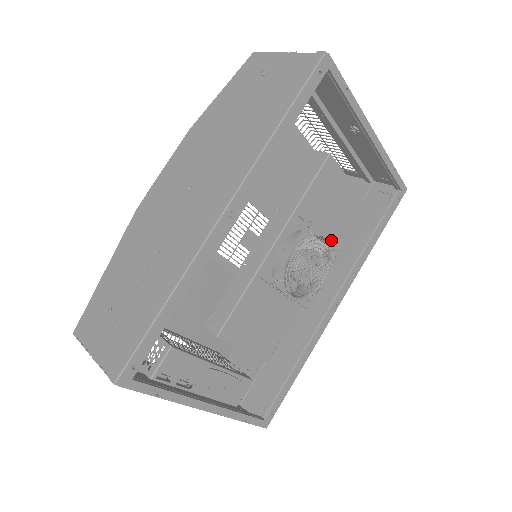
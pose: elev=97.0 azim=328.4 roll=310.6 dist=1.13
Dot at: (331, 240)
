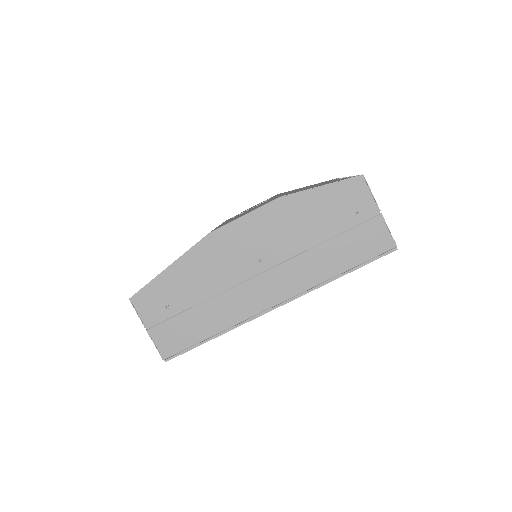
Dot at: occluded
